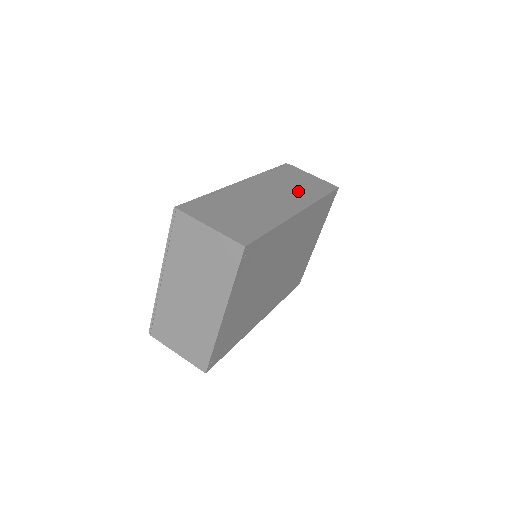
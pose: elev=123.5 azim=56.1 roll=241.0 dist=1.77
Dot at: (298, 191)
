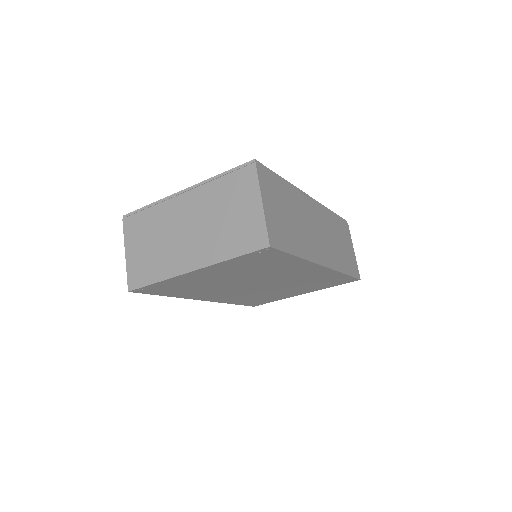
Dot at: (336, 250)
